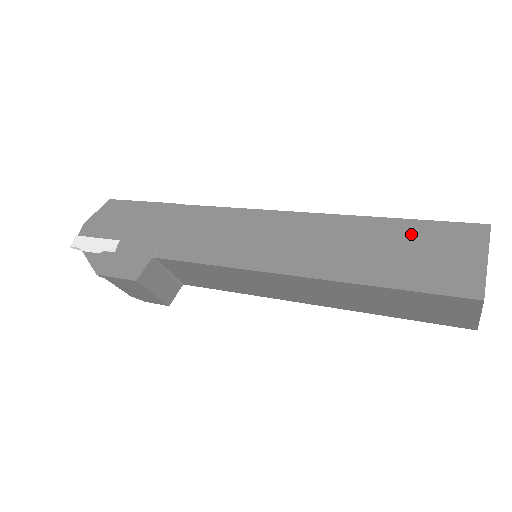
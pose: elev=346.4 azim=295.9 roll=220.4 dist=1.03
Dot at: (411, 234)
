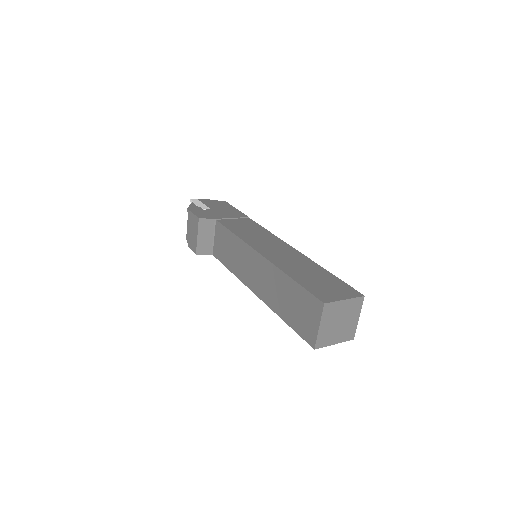
Dot at: (327, 277)
